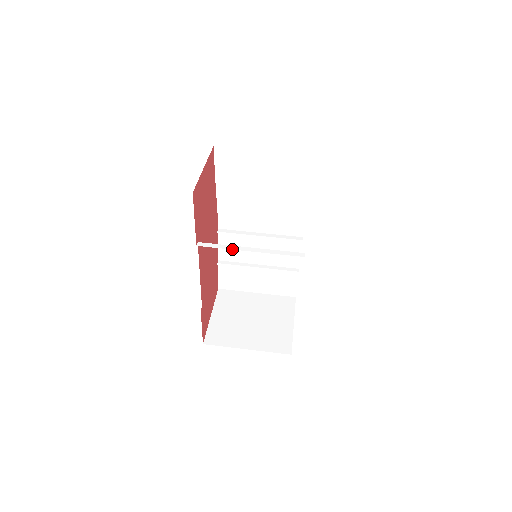
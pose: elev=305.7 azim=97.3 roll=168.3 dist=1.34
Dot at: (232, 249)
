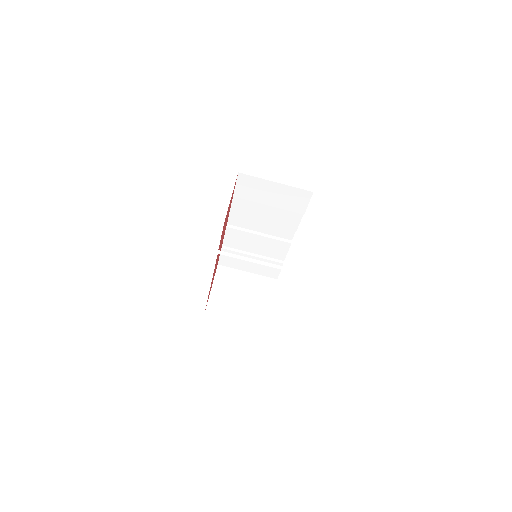
Dot at: occluded
